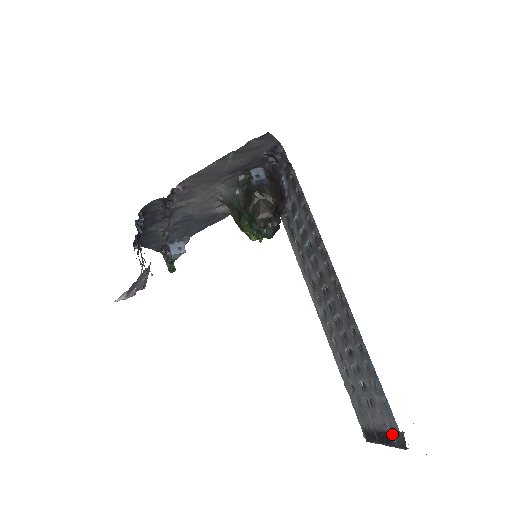
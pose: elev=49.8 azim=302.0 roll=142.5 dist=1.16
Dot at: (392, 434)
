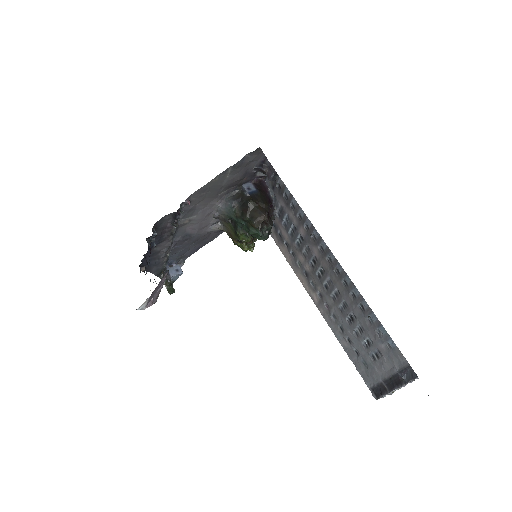
Dot at: (402, 372)
